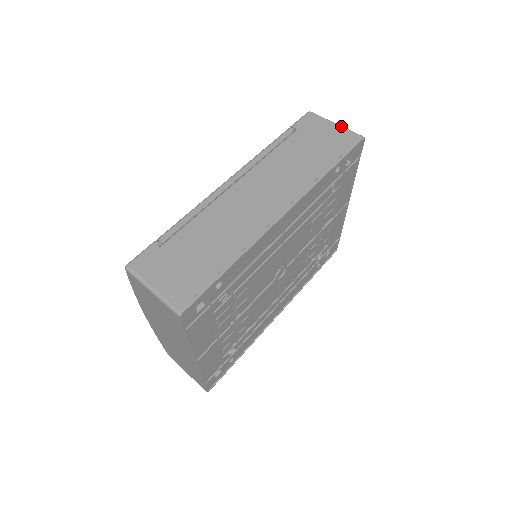
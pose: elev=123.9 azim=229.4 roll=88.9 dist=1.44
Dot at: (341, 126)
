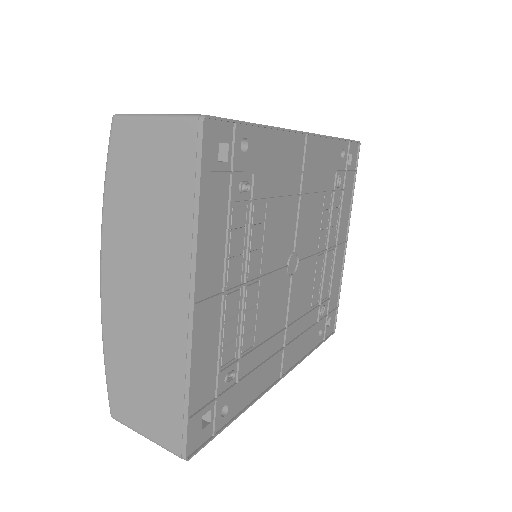
Dot at: occluded
